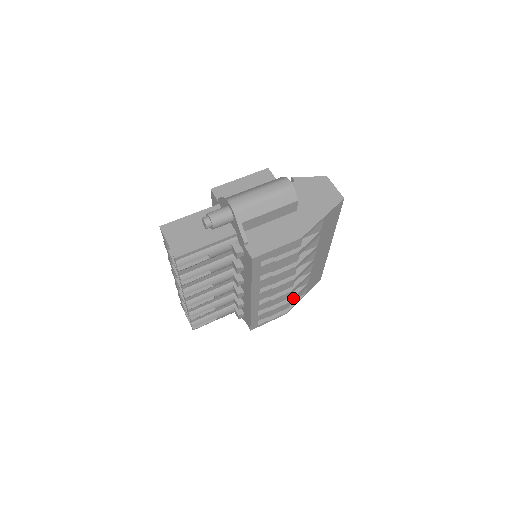
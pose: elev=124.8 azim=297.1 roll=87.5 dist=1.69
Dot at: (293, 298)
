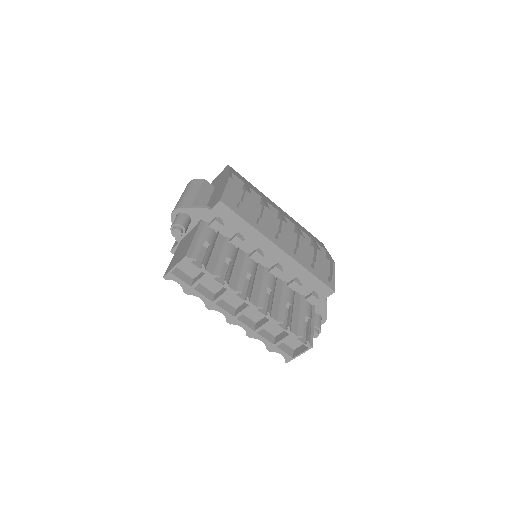
Dot at: (315, 247)
